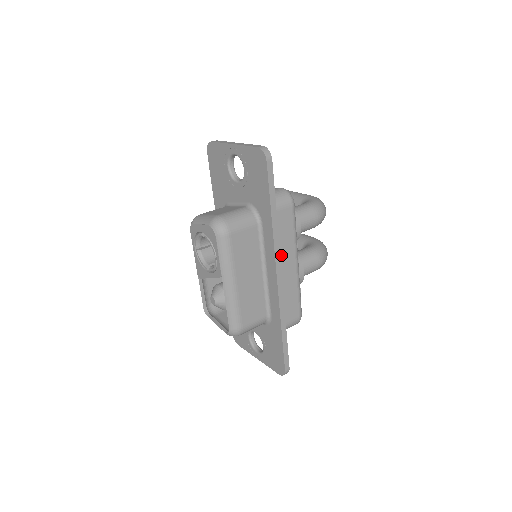
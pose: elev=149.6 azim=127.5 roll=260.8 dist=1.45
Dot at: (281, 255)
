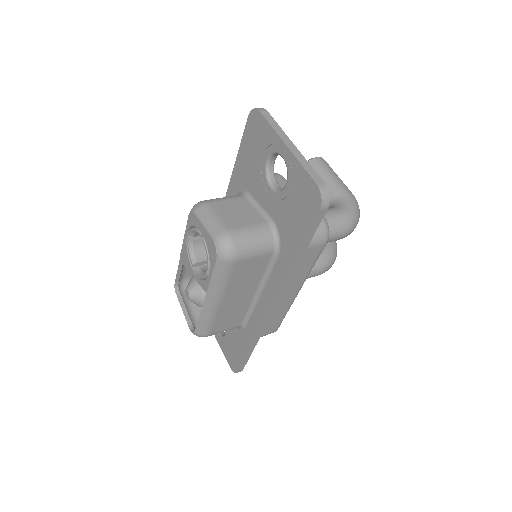
Dot at: occluded
